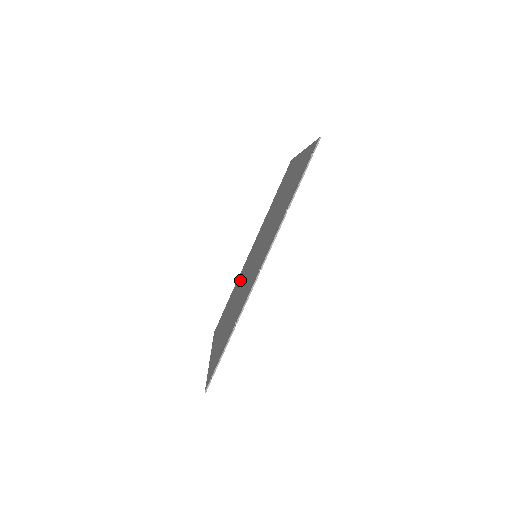
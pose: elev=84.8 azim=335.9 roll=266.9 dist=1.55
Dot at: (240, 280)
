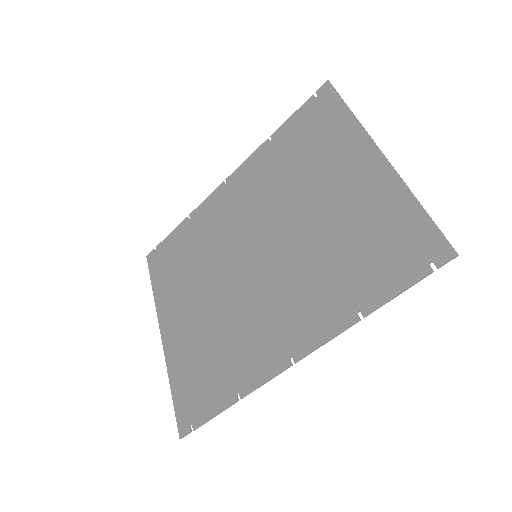
Dot at: (210, 241)
